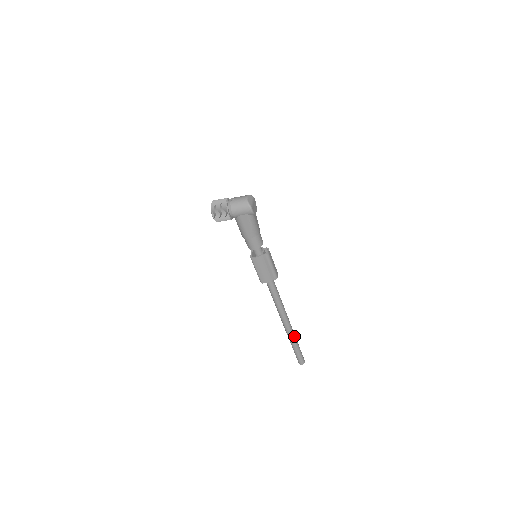
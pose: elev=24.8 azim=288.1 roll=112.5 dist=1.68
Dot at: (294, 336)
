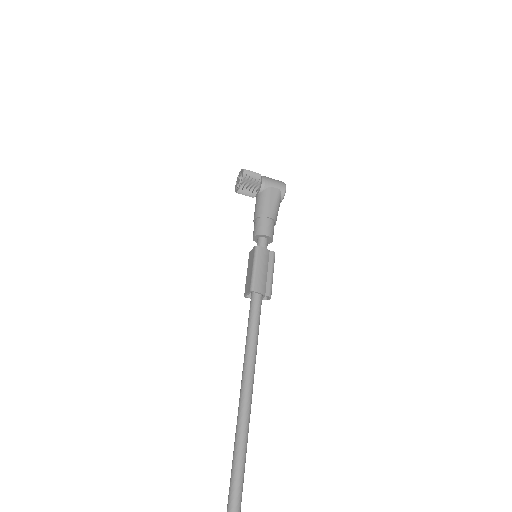
Dot at: (246, 445)
